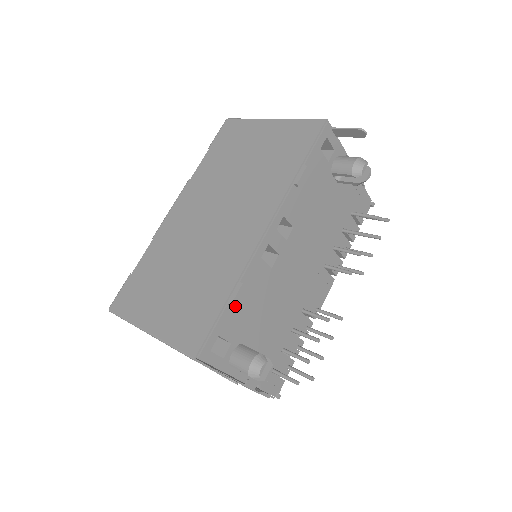
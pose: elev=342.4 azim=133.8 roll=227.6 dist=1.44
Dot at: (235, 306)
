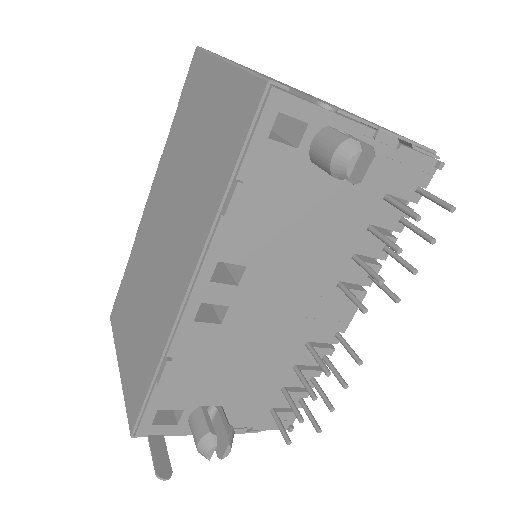
Dot at: (171, 379)
